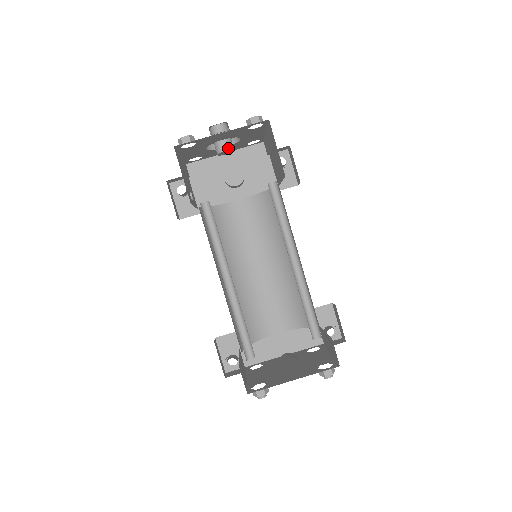
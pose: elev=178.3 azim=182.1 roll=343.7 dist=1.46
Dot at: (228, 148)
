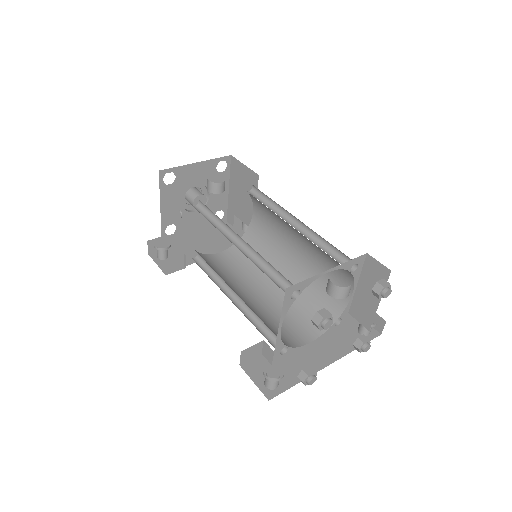
Dot at: (202, 194)
